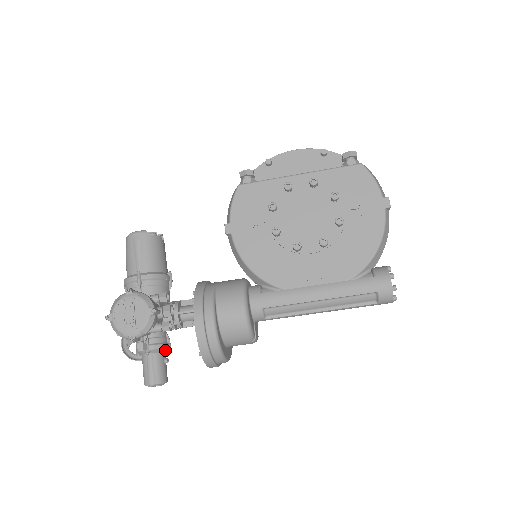
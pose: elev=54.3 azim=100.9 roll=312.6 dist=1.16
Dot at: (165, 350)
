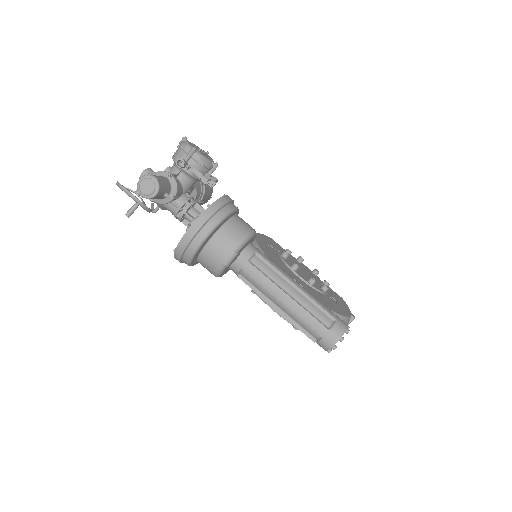
Dot at: (172, 193)
